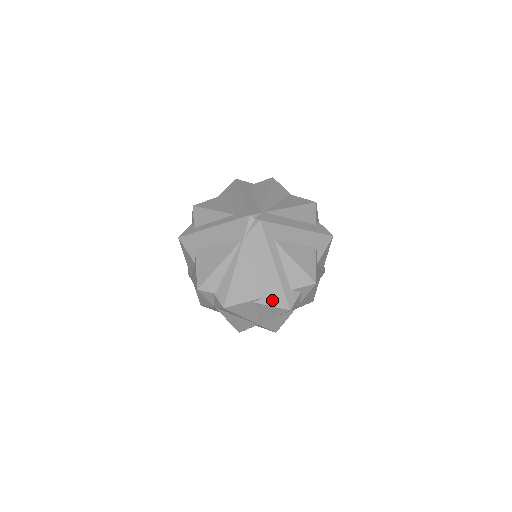
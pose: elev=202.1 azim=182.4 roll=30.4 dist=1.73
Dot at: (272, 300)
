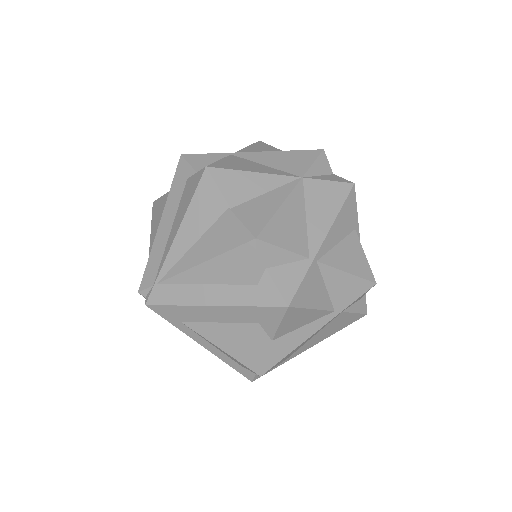
Dot at: occluded
